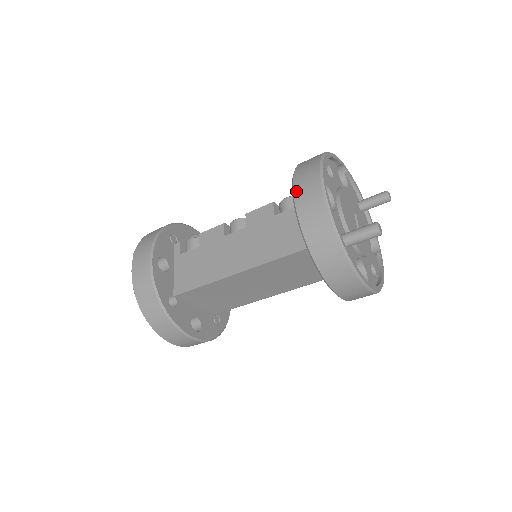
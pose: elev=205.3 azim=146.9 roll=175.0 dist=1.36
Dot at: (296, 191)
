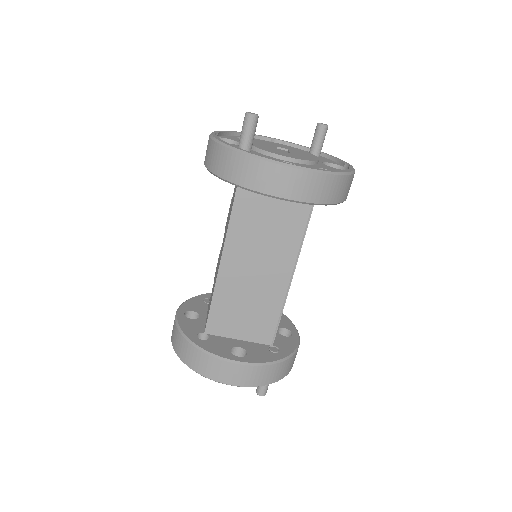
Dot at: occluded
